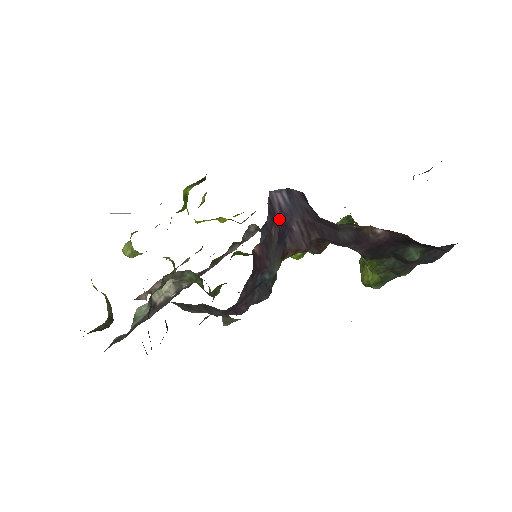
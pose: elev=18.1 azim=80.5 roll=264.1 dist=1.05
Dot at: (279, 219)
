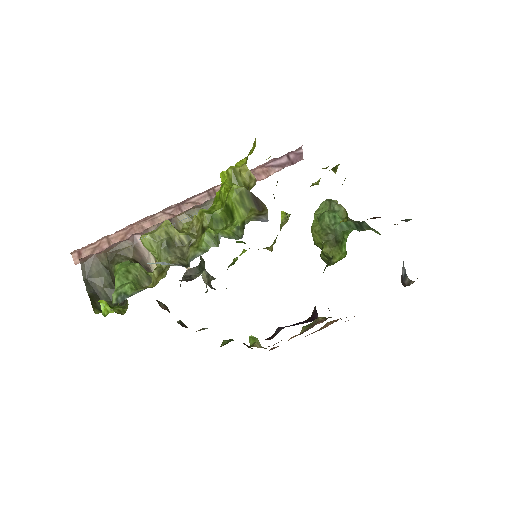
Dot at: occluded
